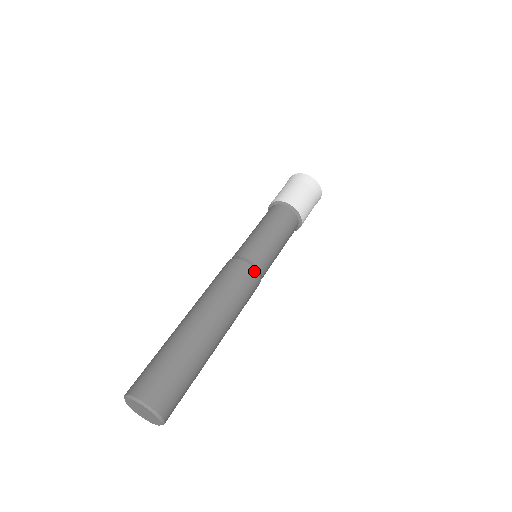
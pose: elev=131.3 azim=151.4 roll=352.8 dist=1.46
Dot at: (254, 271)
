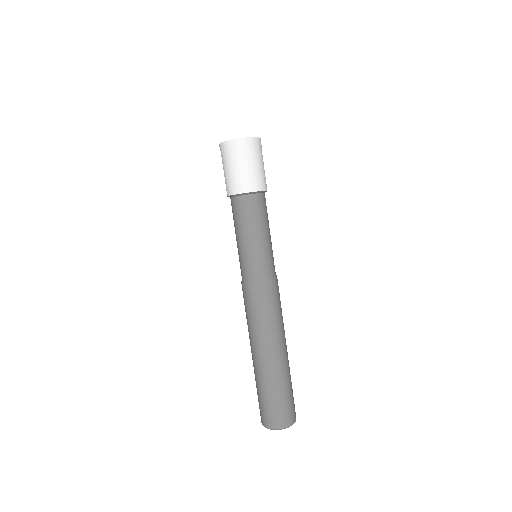
Dot at: (275, 282)
